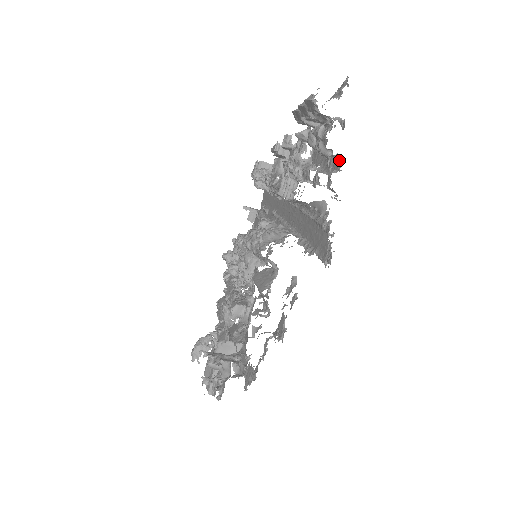
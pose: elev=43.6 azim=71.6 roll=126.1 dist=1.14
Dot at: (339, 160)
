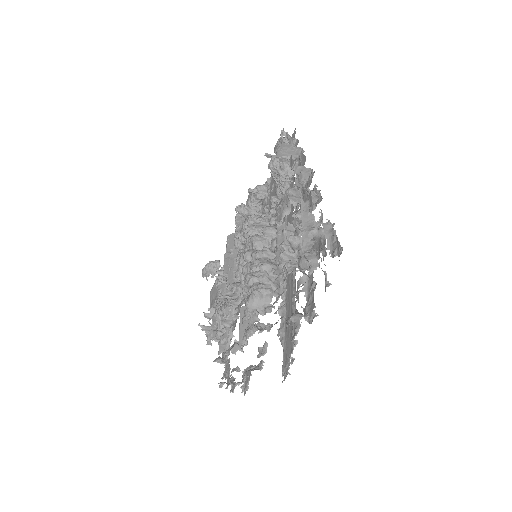
Dot at: (314, 311)
